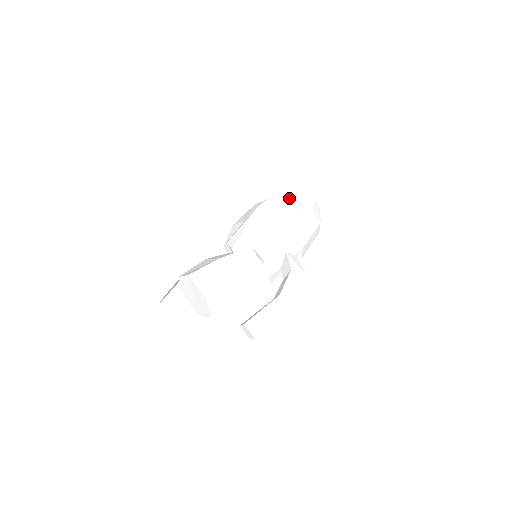
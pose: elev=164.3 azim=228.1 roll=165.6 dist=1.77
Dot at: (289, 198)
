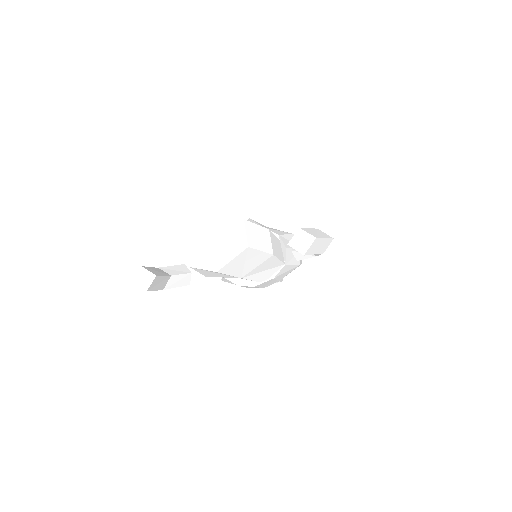
Dot at: occluded
